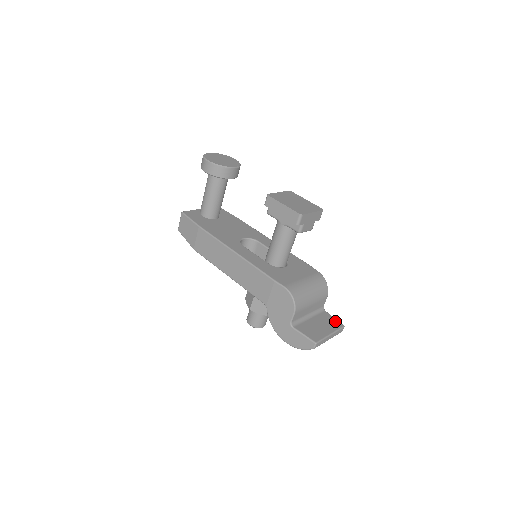
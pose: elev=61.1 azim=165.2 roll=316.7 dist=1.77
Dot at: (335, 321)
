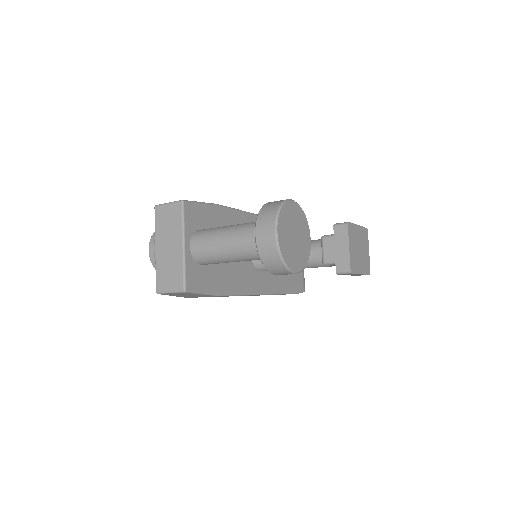
Dot at: occluded
